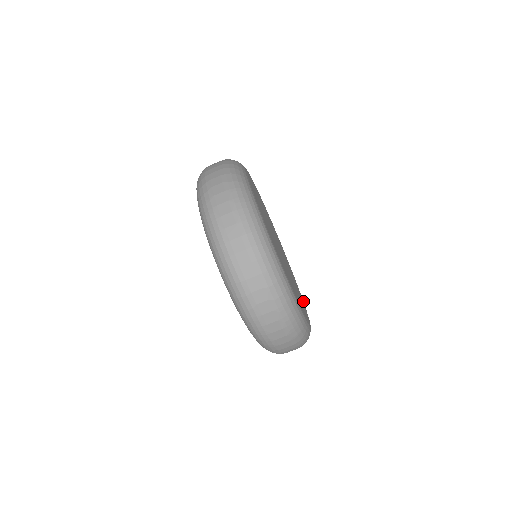
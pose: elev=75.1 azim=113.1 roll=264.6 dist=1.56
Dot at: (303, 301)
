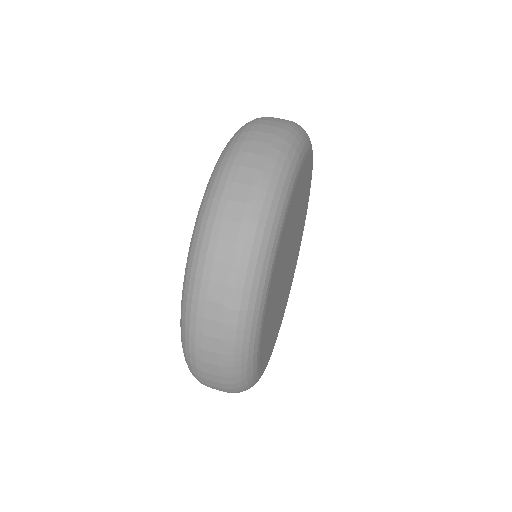
Dot at: (259, 366)
